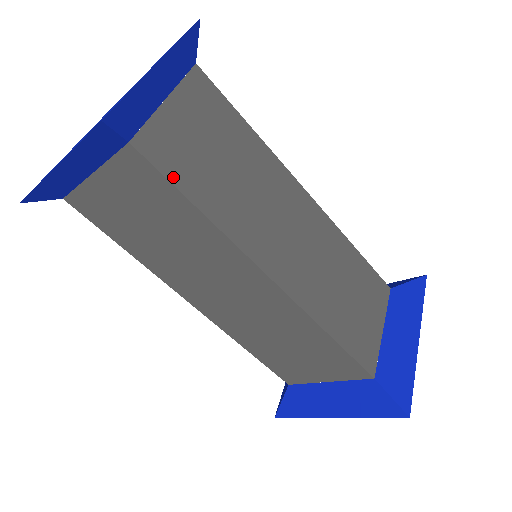
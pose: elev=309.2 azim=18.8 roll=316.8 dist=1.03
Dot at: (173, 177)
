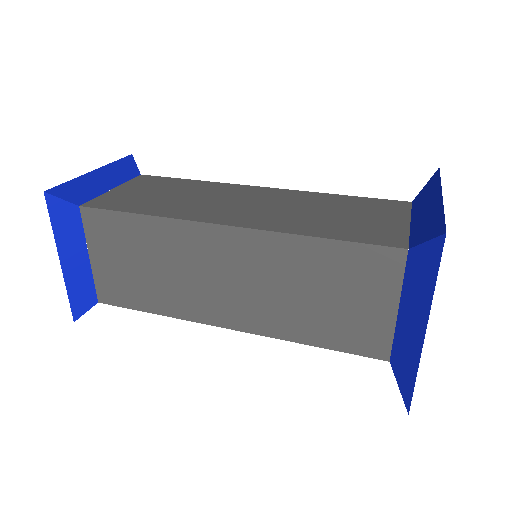
Dot at: (115, 209)
